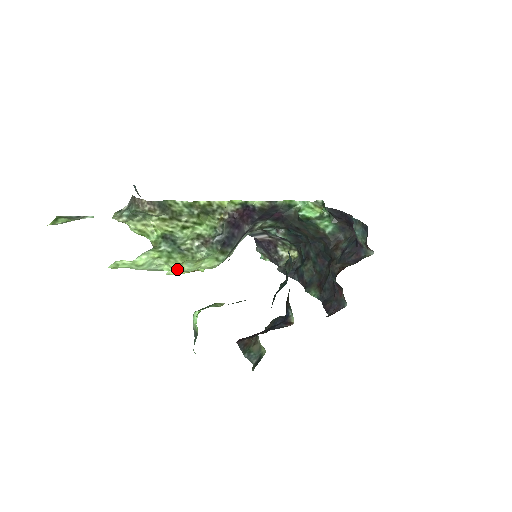
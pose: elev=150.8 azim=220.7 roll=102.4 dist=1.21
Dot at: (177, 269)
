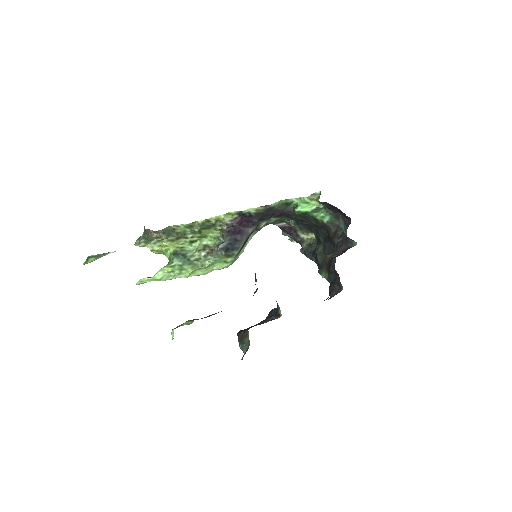
Dot at: (192, 275)
